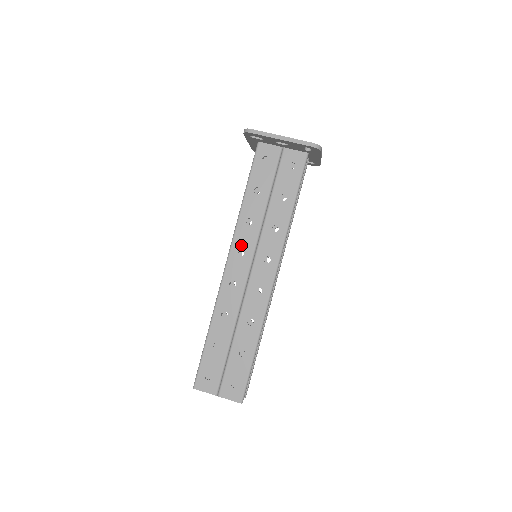
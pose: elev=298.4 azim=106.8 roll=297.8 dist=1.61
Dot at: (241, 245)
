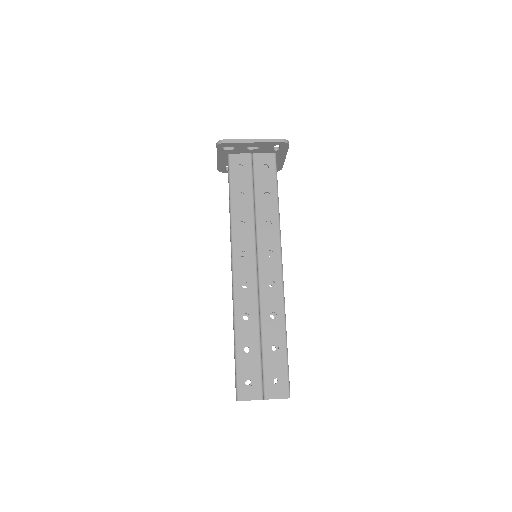
Dot at: (242, 247)
